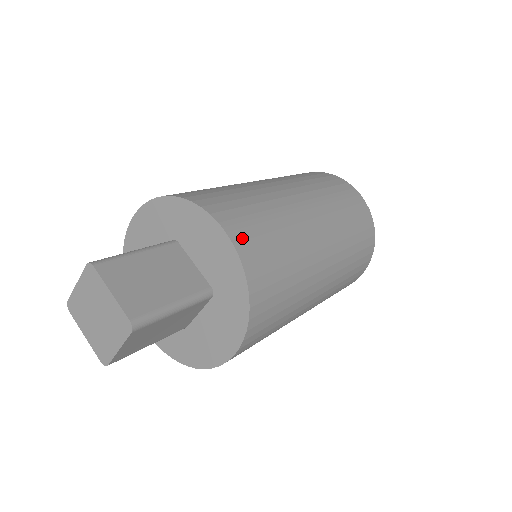
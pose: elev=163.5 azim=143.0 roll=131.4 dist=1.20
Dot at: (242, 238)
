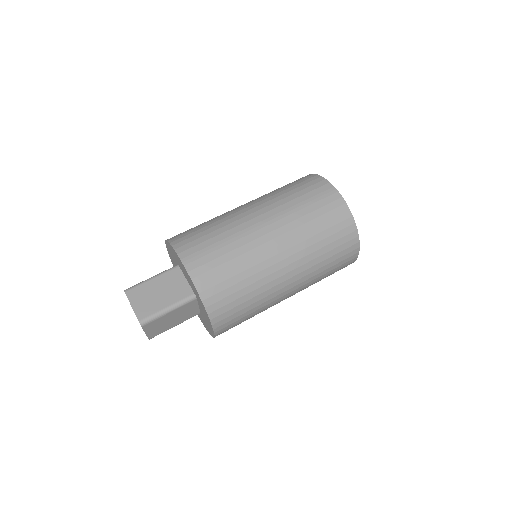
Dot at: (196, 266)
